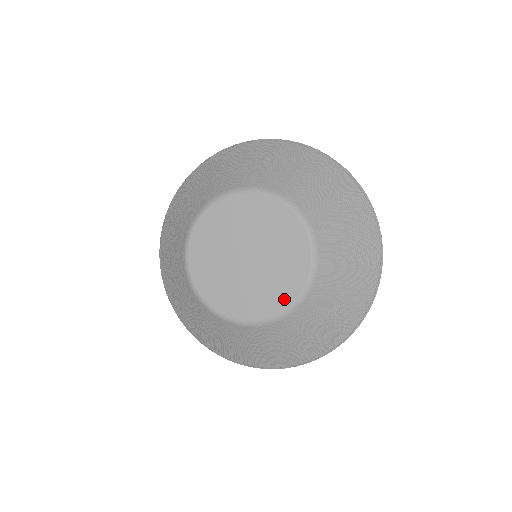
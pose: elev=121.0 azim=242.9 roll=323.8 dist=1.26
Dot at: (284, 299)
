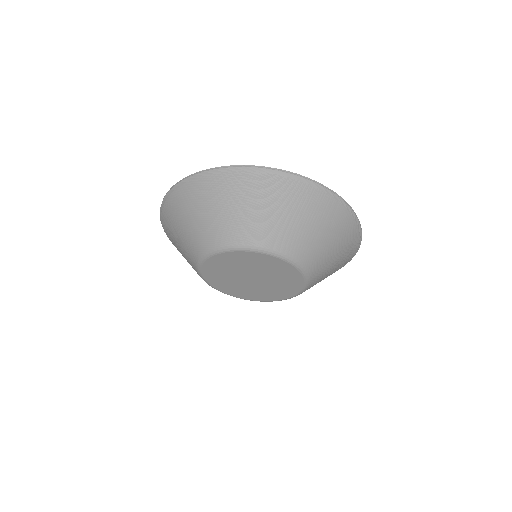
Dot at: (288, 294)
